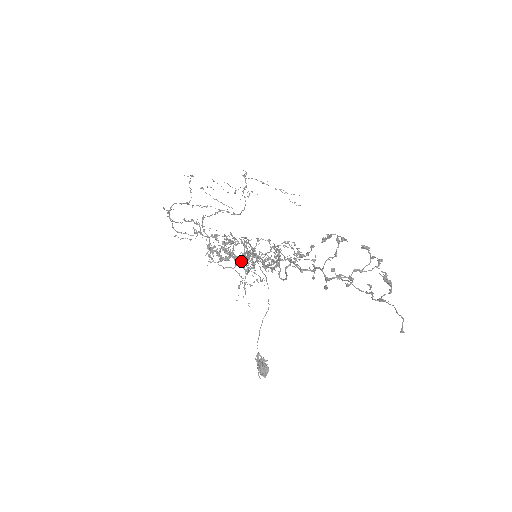
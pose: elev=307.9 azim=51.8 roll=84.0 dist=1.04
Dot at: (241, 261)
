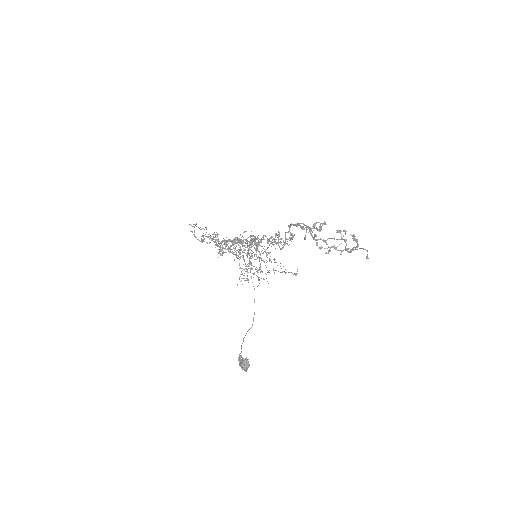
Dot at: (251, 238)
